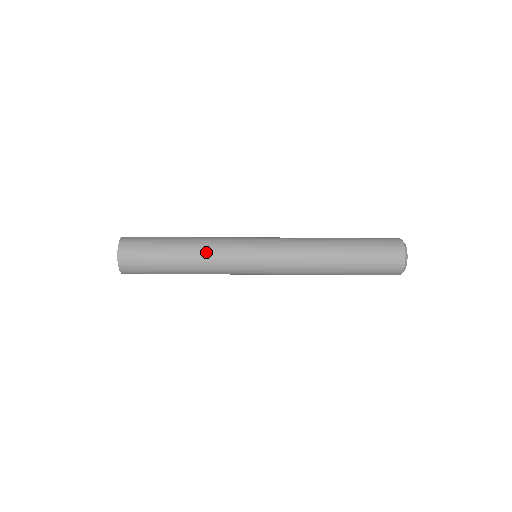
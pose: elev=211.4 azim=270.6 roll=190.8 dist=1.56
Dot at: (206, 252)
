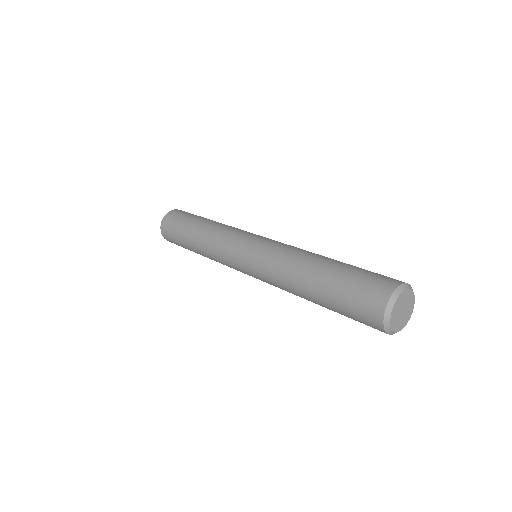
Dot at: occluded
